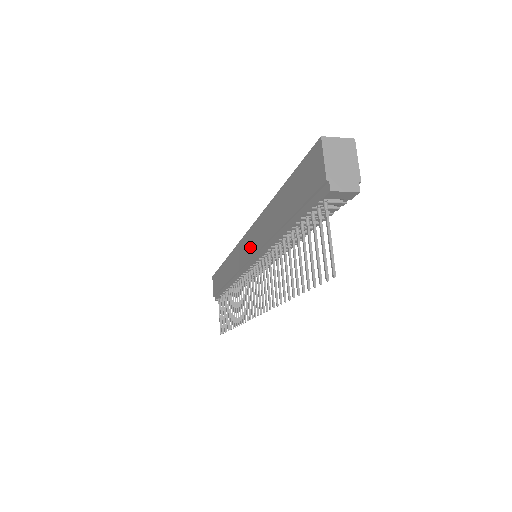
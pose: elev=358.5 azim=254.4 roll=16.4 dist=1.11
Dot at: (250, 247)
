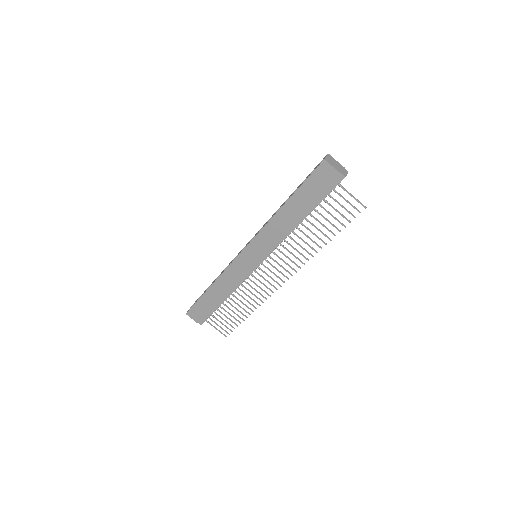
Dot at: (258, 251)
